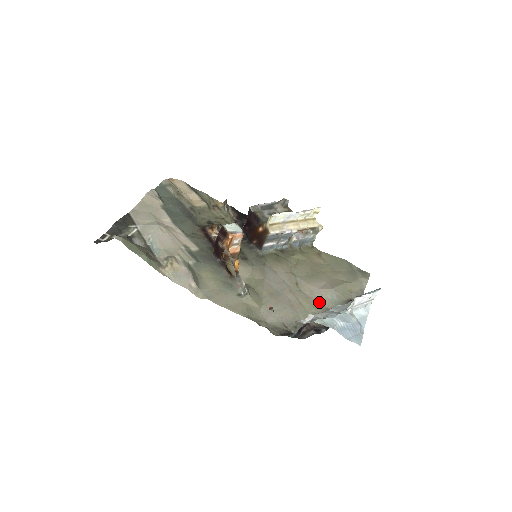
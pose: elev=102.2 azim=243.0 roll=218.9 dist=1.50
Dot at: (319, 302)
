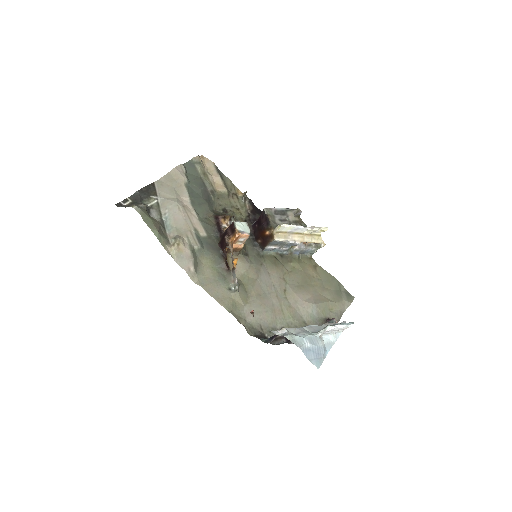
Dot at: (299, 313)
